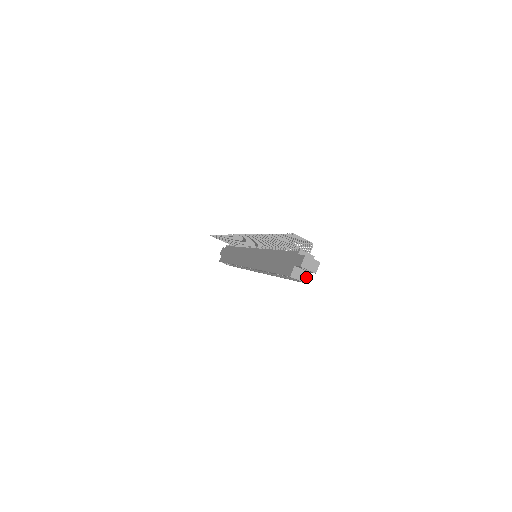
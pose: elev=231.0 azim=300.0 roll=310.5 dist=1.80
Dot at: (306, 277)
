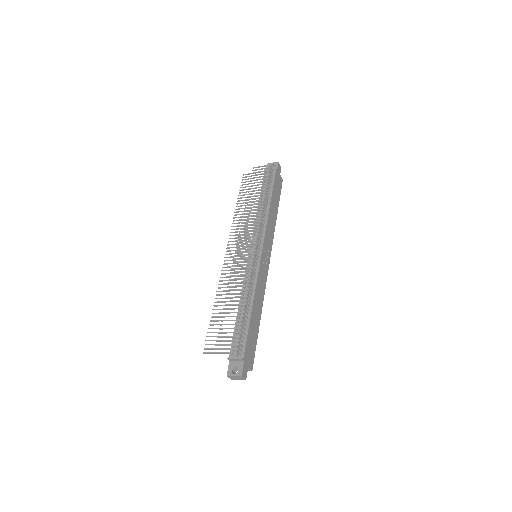
Dot at: (249, 369)
